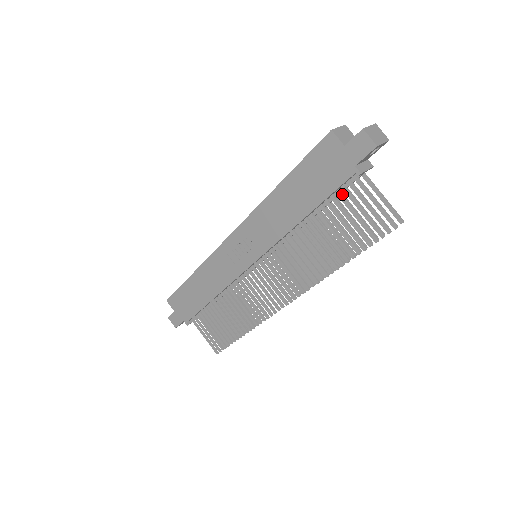
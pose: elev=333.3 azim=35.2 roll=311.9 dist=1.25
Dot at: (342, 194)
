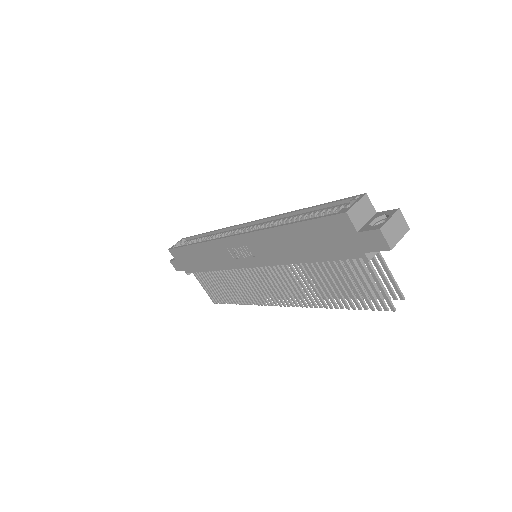
Dot at: (347, 260)
